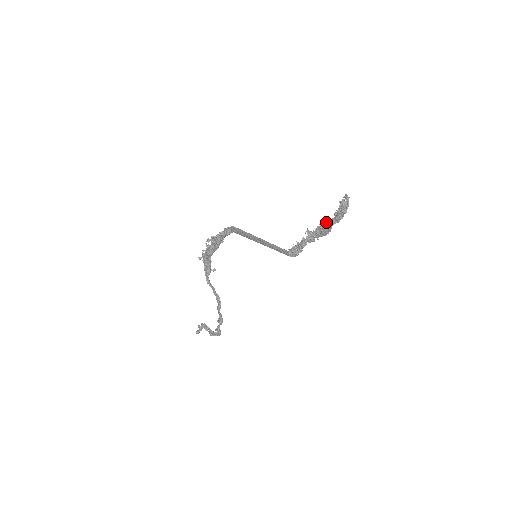
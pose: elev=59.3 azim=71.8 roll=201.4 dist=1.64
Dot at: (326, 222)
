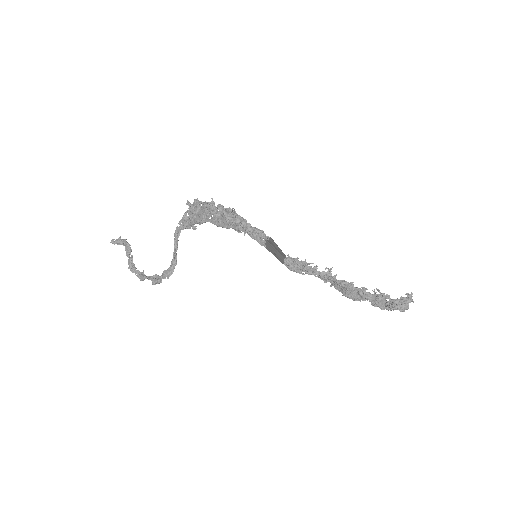
Dot at: (361, 290)
